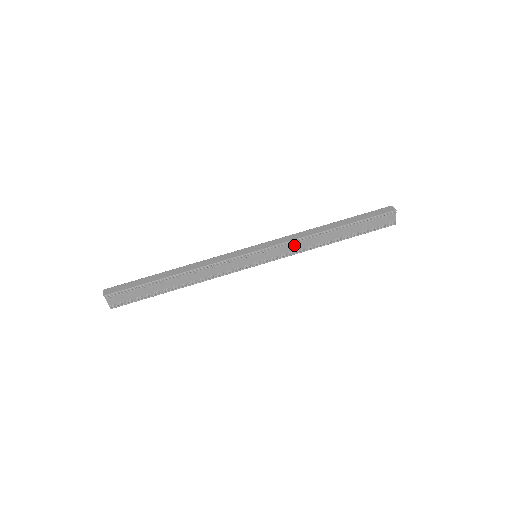
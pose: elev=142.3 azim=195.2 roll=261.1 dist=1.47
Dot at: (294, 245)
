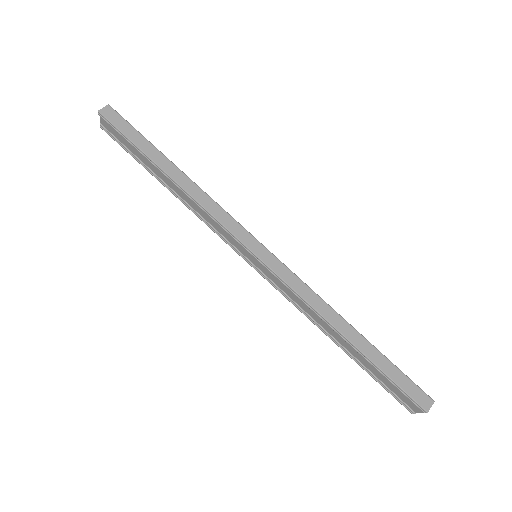
Dot at: (297, 297)
